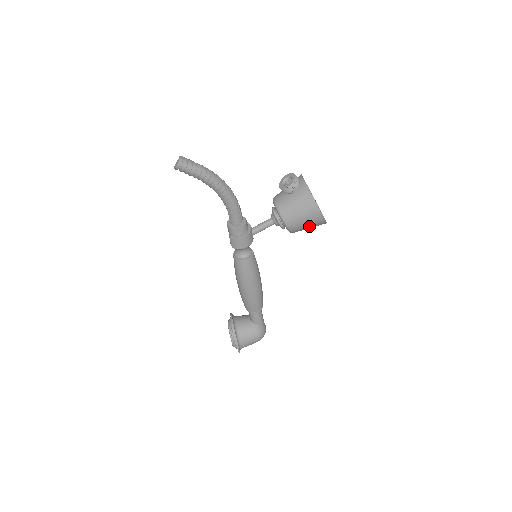
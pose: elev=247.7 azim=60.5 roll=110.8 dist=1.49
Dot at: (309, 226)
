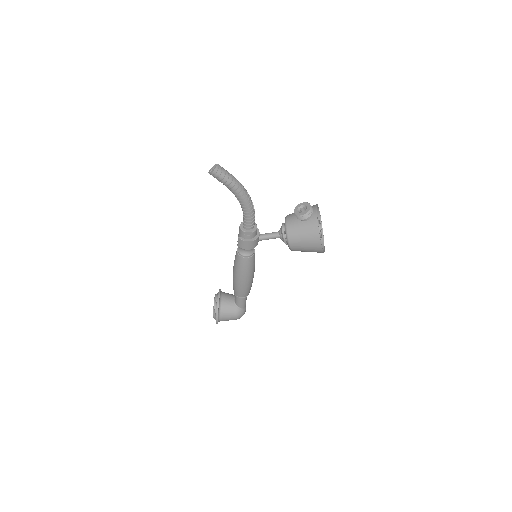
Dot at: (308, 251)
